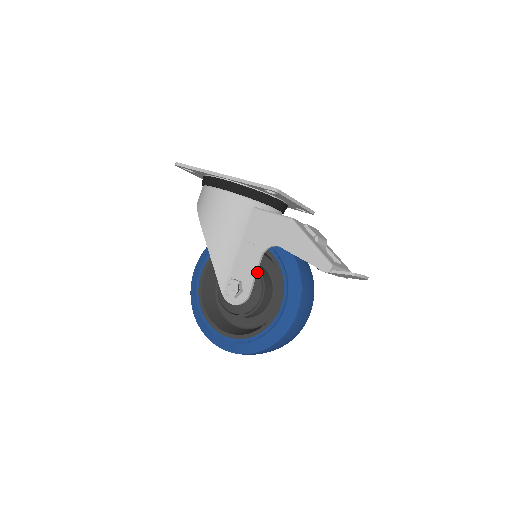
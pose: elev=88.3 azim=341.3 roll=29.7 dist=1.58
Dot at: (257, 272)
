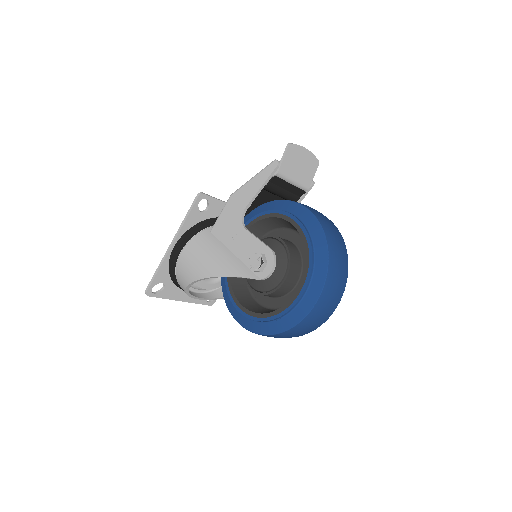
Dot at: (256, 237)
